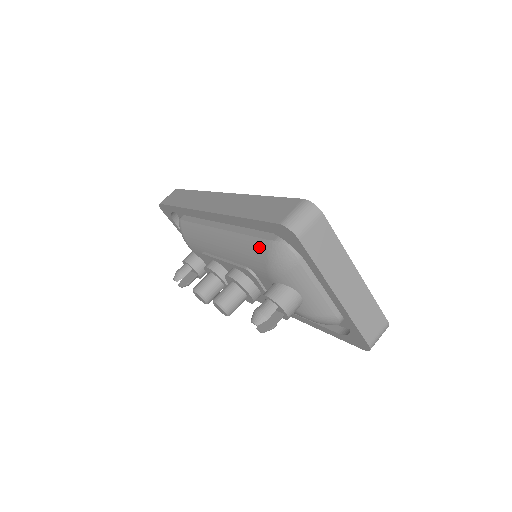
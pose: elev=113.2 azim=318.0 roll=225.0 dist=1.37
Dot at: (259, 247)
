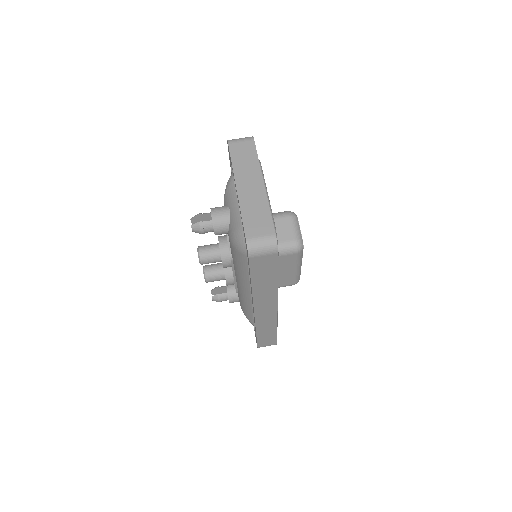
Dot at: occluded
